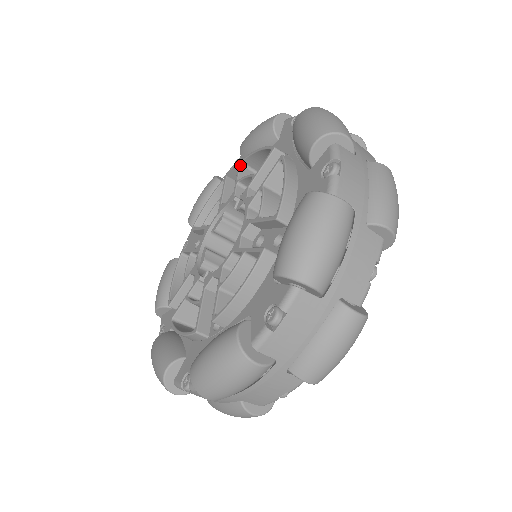
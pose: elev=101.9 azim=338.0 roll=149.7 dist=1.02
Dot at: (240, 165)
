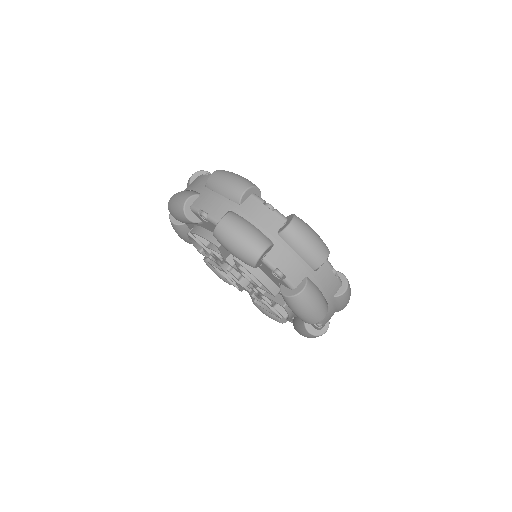
Dot at: (194, 235)
